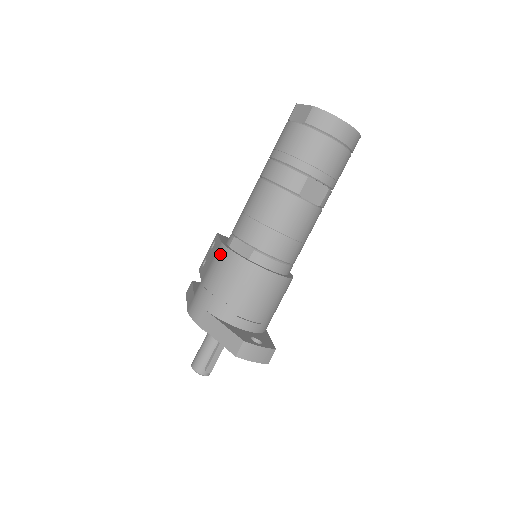
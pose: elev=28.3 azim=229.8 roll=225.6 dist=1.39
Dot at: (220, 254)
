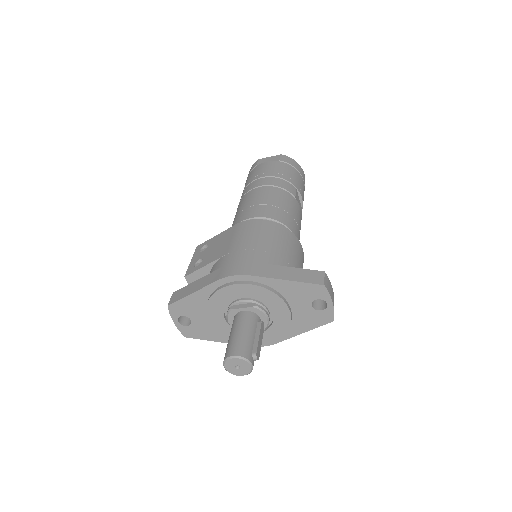
Dot at: (246, 225)
